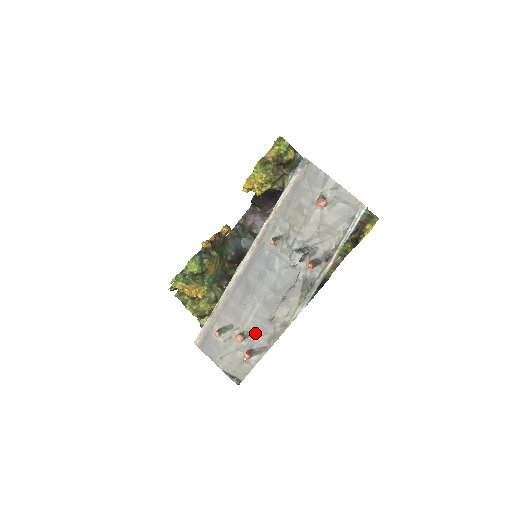
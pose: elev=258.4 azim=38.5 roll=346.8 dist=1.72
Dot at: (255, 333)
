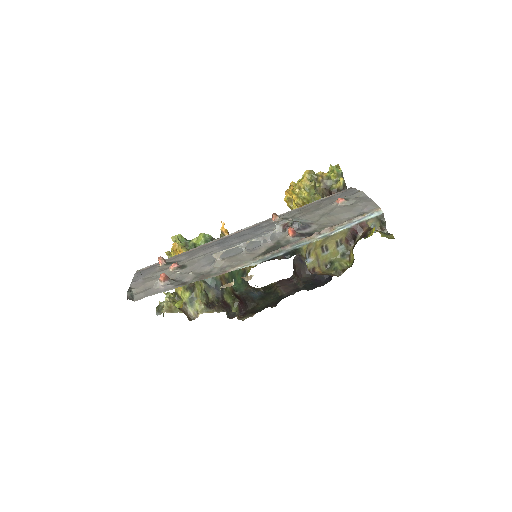
Dot at: (191, 268)
